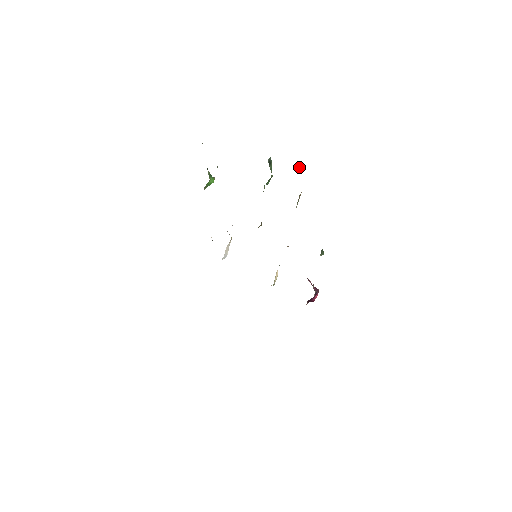
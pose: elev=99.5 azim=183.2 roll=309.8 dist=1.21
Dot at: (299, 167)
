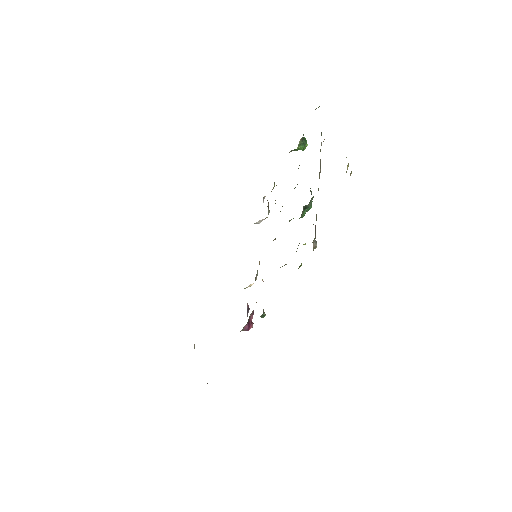
Dot at: occluded
